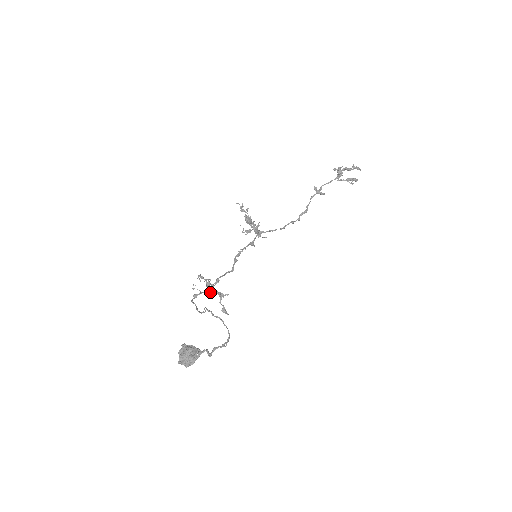
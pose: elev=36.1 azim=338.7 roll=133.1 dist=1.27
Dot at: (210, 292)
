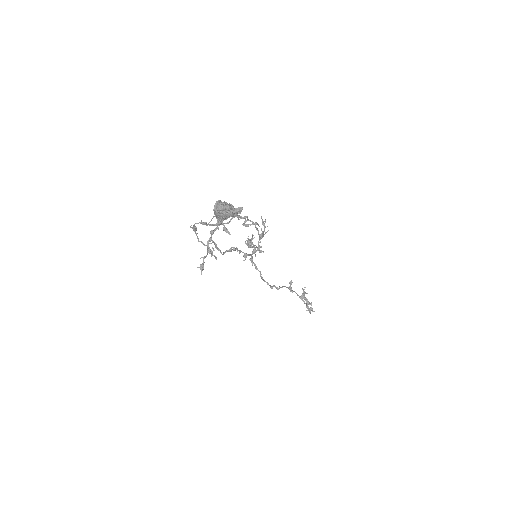
Dot at: (225, 227)
